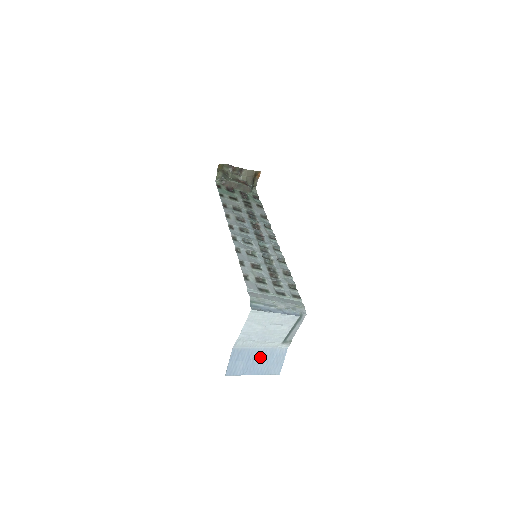
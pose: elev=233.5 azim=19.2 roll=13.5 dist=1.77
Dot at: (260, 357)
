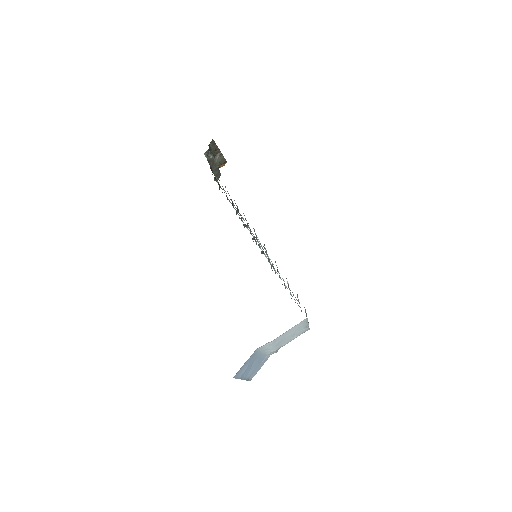
Dot at: (257, 362)
